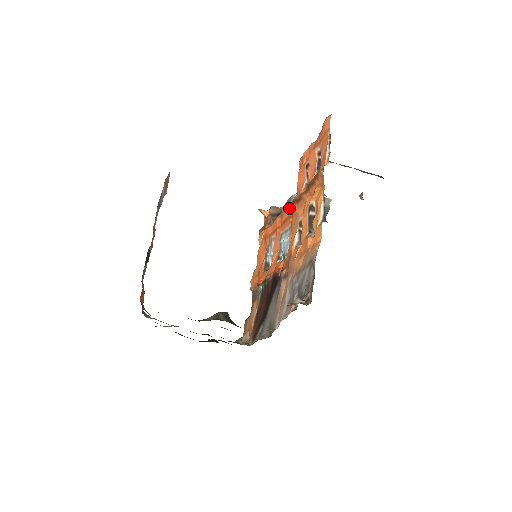
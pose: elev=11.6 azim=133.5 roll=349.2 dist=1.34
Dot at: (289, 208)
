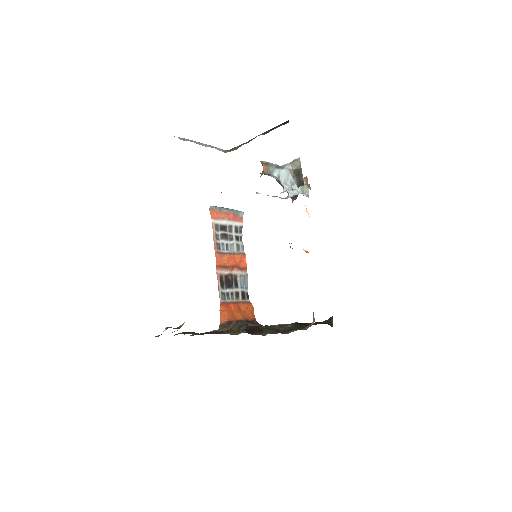
Dot at: occluded
